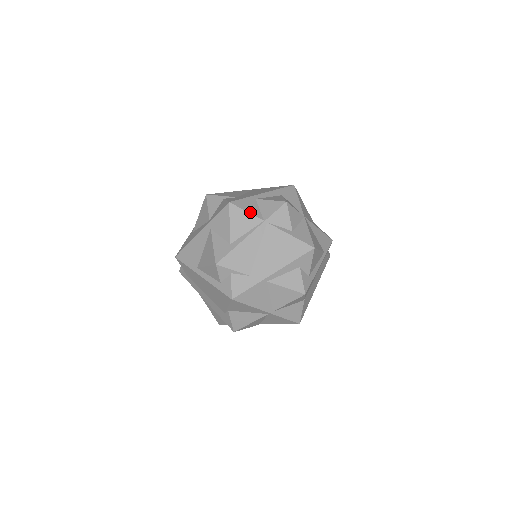
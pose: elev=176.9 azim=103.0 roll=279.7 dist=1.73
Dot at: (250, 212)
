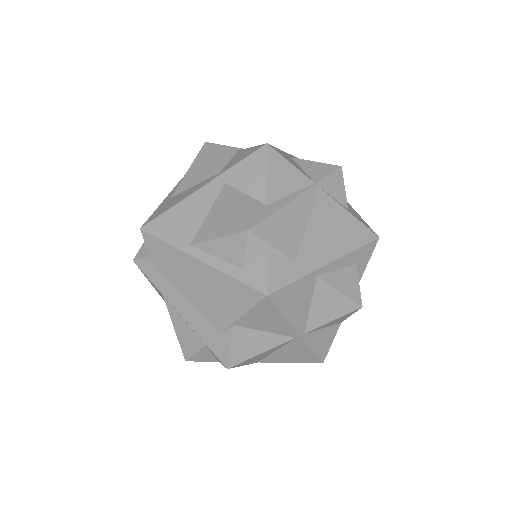
Dot at: (295, 166)
